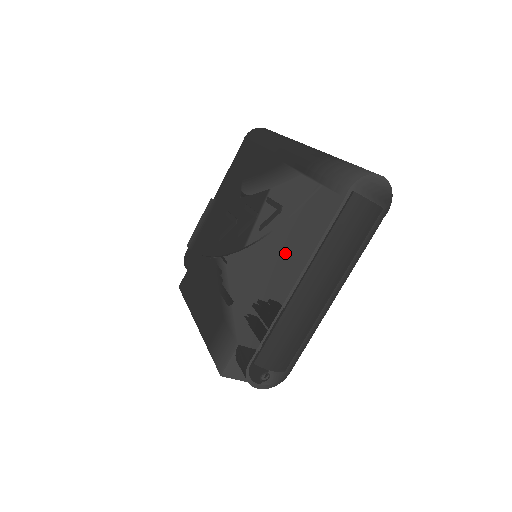
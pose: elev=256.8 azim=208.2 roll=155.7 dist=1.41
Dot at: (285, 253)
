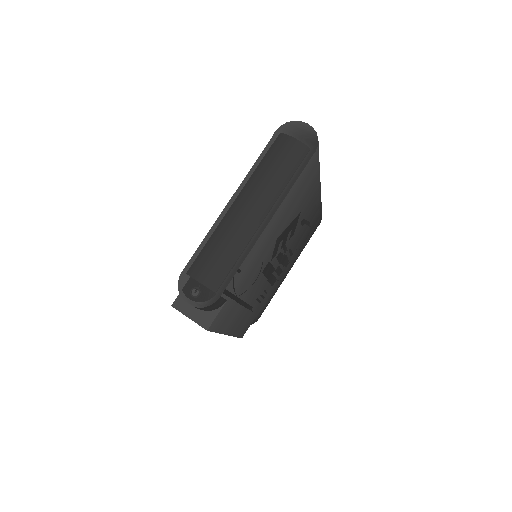
Dot at: occluded
